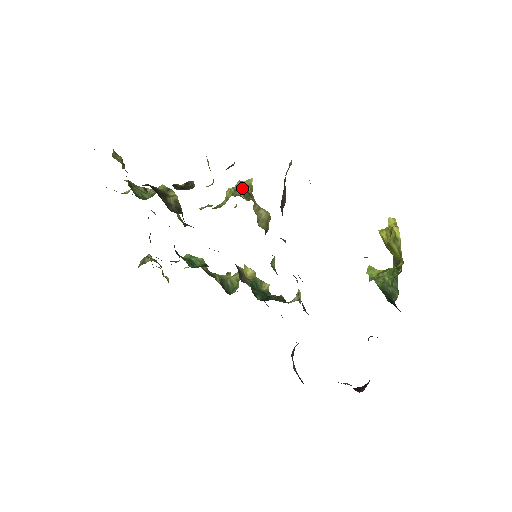
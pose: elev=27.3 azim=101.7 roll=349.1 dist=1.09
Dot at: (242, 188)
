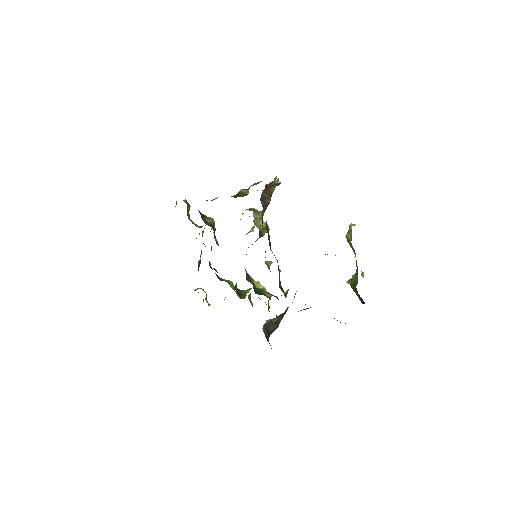
Dot at: (252, 208)
